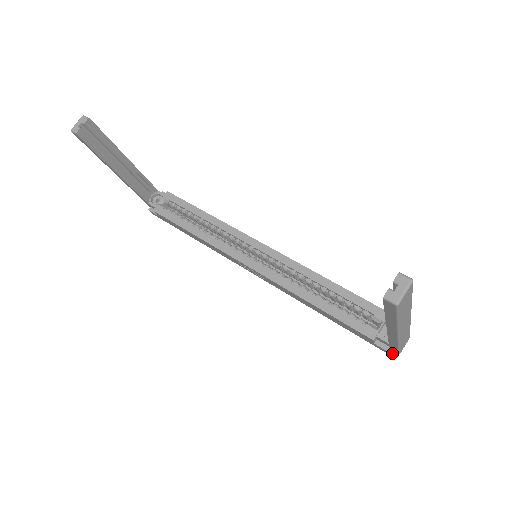
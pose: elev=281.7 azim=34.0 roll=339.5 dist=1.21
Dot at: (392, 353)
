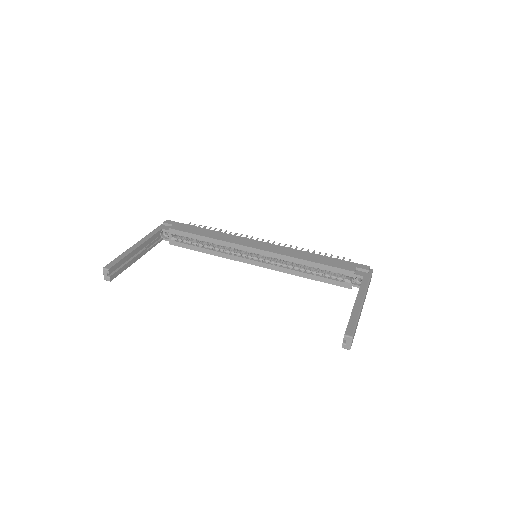
Dot at: occluded
